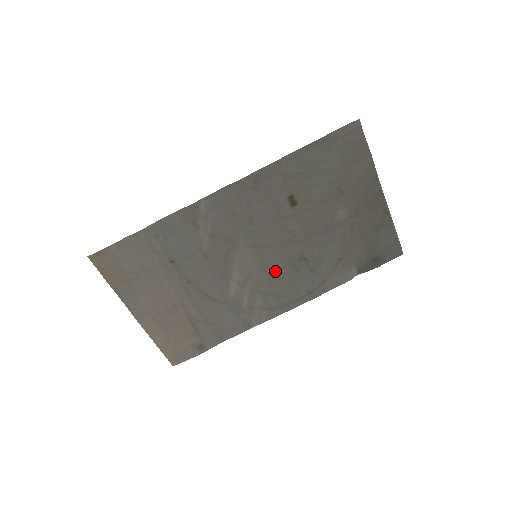
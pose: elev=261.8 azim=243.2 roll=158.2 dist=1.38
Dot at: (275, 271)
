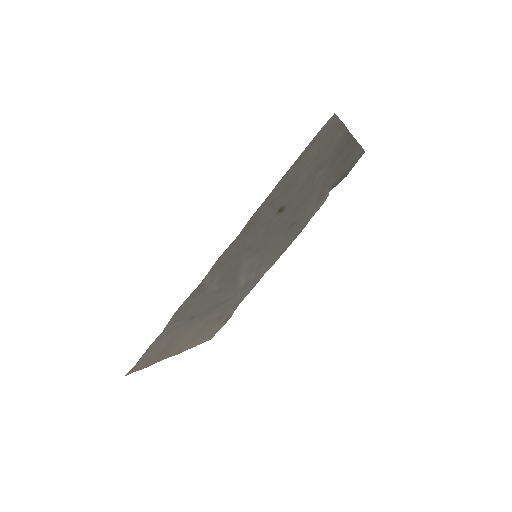
Dot at: (272, 248)
